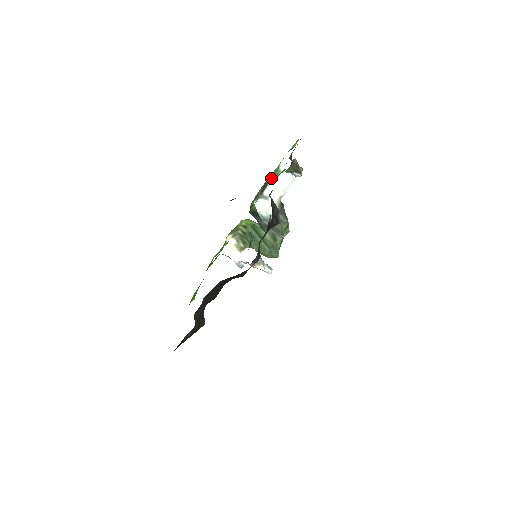
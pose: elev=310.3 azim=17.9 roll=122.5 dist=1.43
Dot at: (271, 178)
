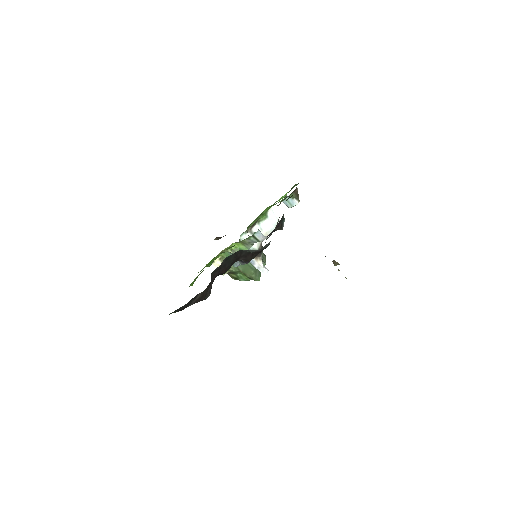
Dot at: (260, 219)
